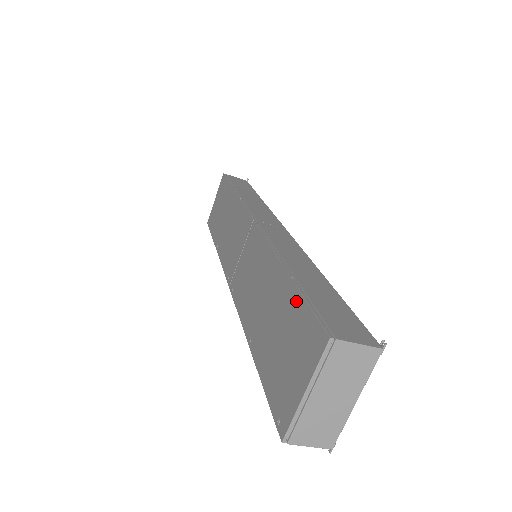
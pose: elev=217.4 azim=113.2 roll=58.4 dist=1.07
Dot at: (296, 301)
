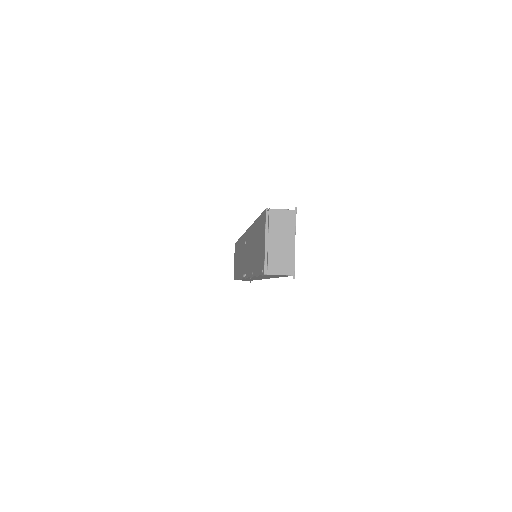
Dot at: (259, 222)
